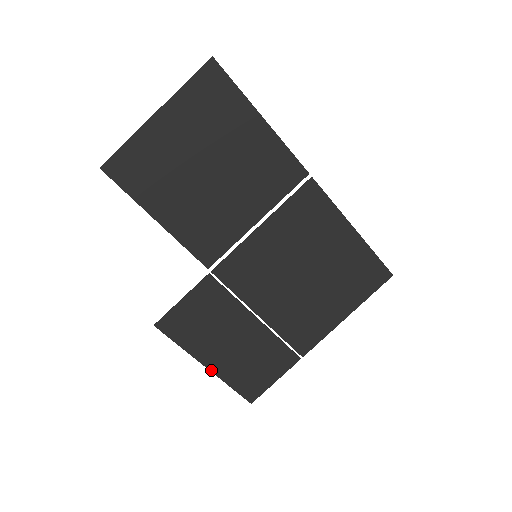
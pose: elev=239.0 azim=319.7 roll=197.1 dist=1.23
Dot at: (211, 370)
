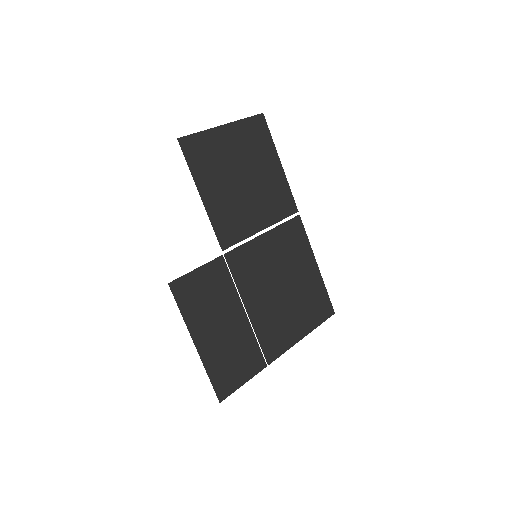
Dot at: (198, 350)
